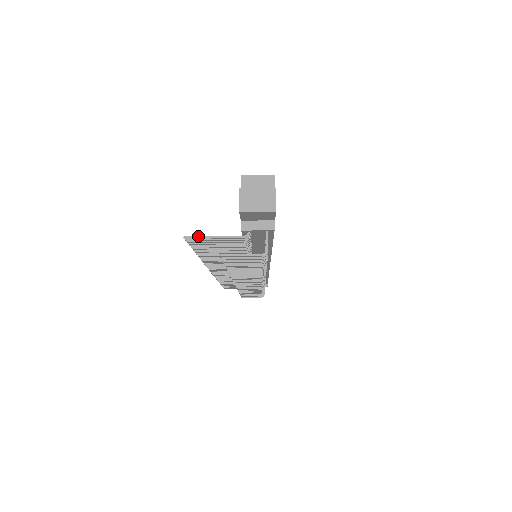
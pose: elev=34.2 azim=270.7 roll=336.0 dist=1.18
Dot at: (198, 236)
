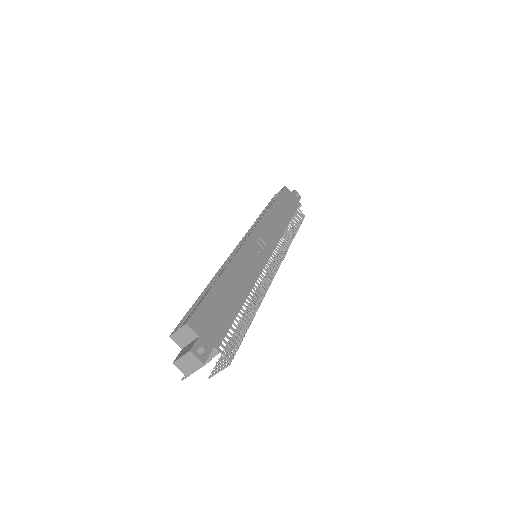
Dot at: occluded
